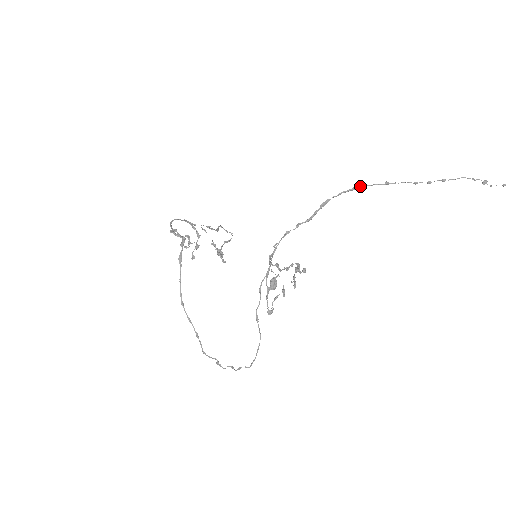
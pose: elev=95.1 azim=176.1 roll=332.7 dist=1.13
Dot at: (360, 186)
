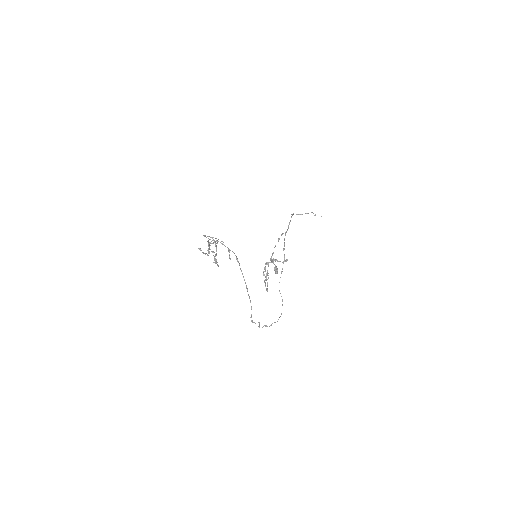
Dot at: (292, 214)
